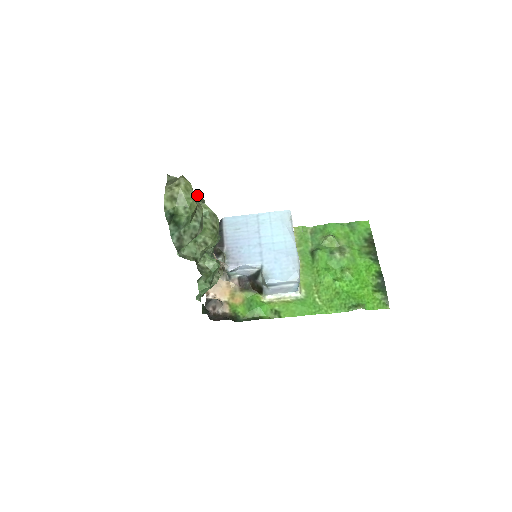
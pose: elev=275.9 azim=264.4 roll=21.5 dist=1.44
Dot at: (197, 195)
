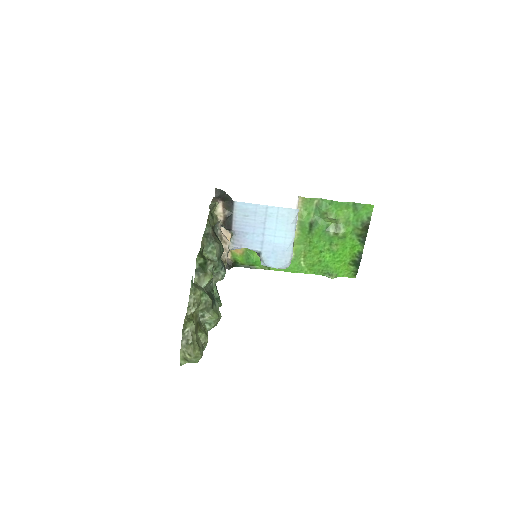
Dot at: (206, 300)
